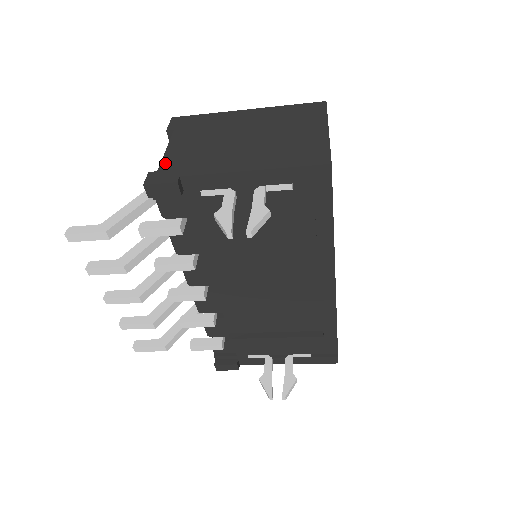
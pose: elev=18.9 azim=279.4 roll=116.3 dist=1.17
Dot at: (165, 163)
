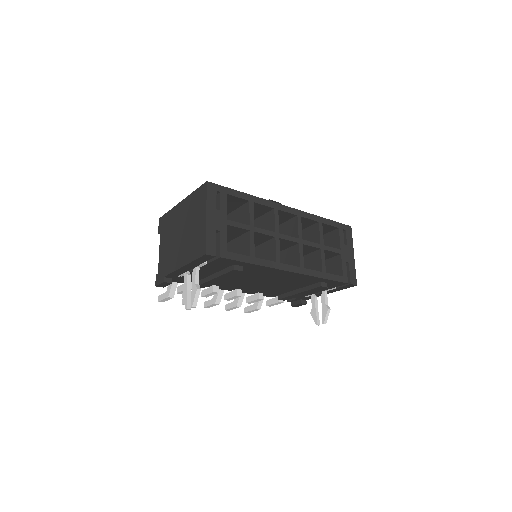
Dot at: (159, 266)
